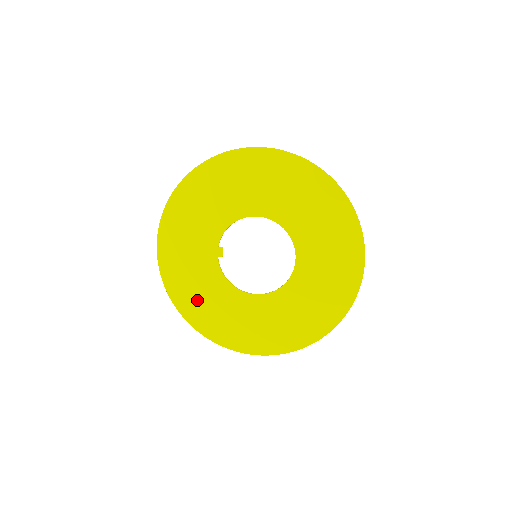
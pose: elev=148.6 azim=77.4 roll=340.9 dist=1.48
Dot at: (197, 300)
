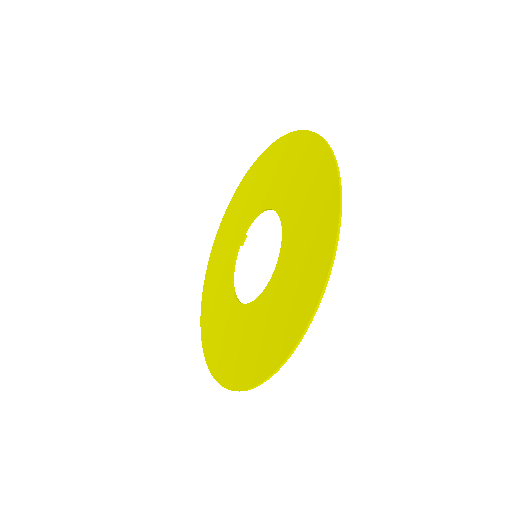
Dot at: (214, 282)
